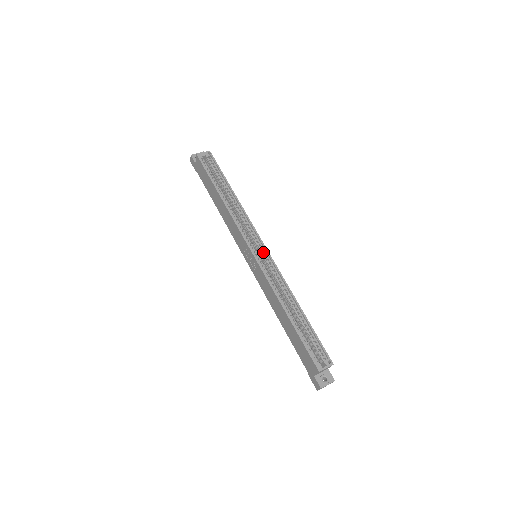
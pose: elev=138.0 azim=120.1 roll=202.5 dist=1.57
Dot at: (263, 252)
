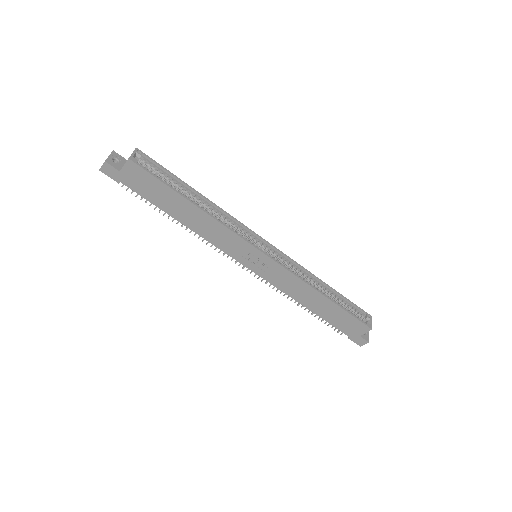
Dot at: (266, 248)
